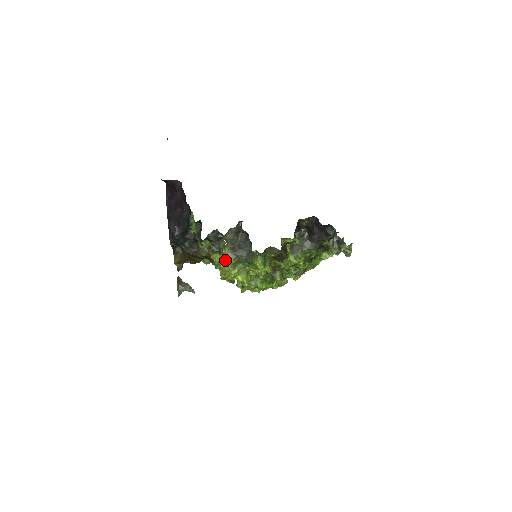
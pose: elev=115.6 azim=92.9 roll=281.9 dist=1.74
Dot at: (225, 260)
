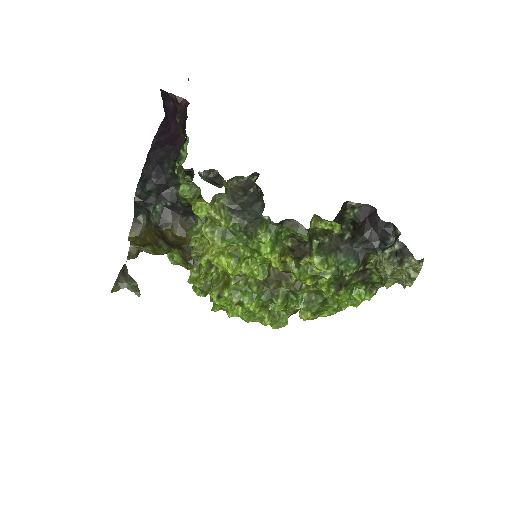
Dot at: (212, 220)
